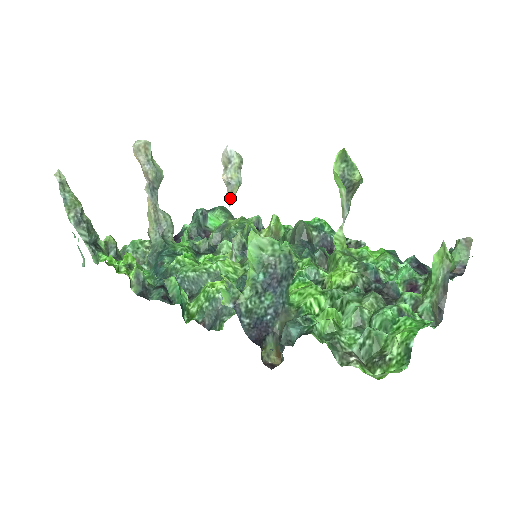
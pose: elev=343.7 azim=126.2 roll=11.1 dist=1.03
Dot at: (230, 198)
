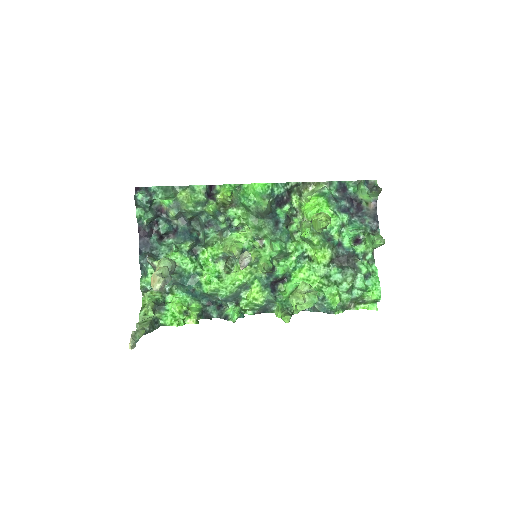
Dot at: occluded
